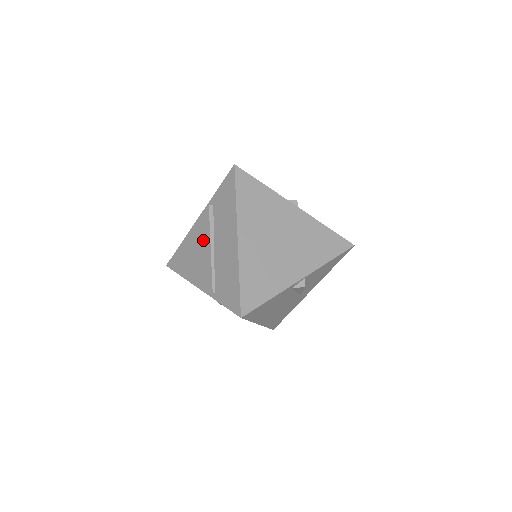
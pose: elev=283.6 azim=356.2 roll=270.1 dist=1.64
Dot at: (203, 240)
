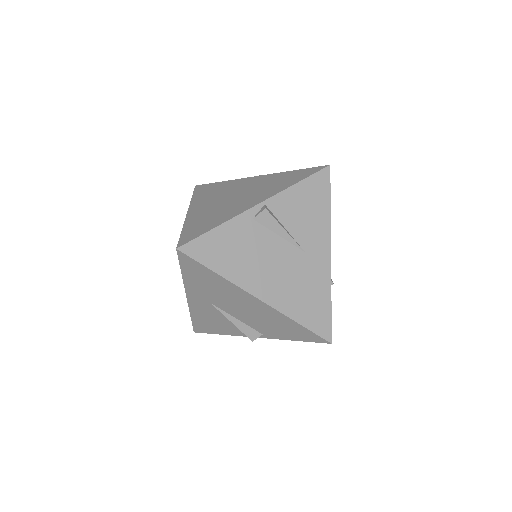
Dot at: occluded
